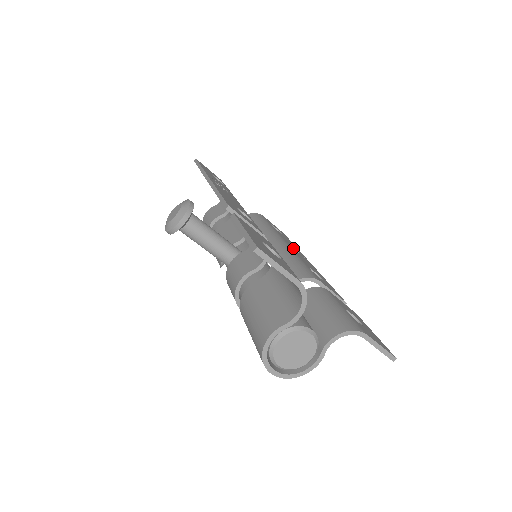
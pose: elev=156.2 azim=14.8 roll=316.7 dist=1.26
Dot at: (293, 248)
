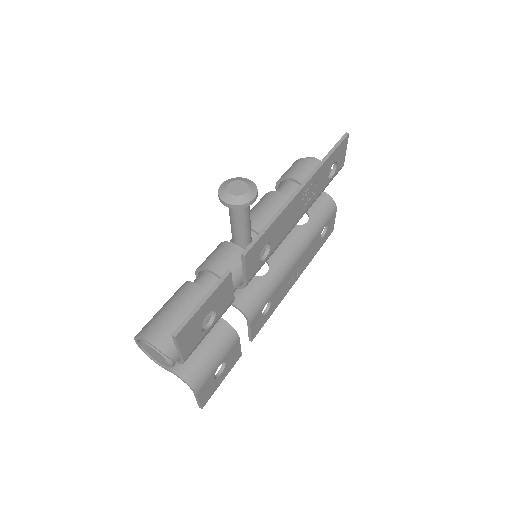
Dot at: (297, 267)
